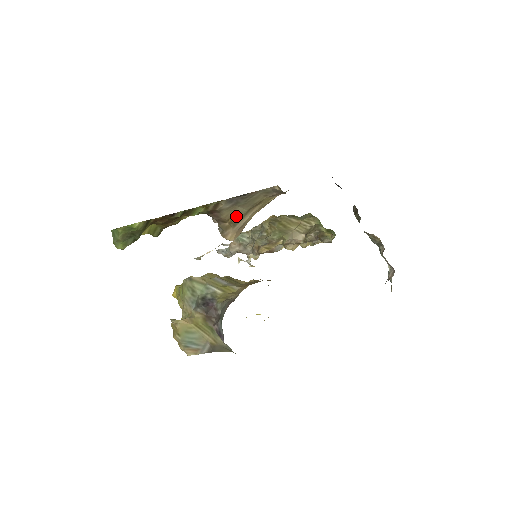
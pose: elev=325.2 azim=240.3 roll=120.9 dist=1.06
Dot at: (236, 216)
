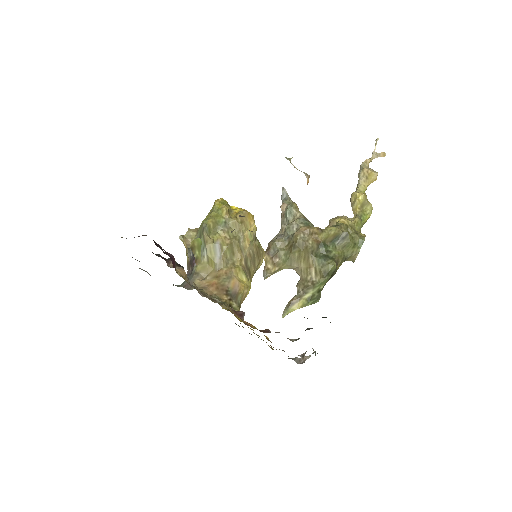
Dot at: occluded
